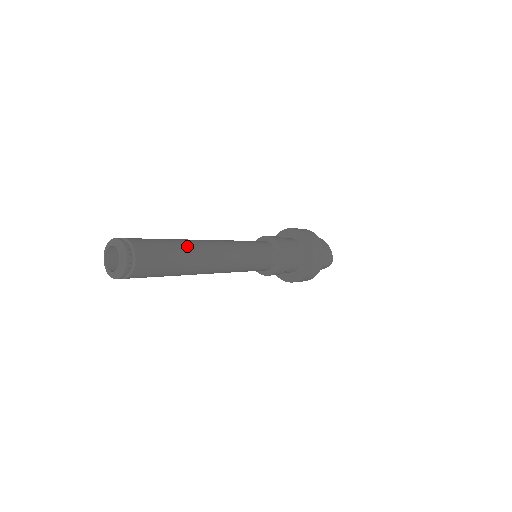
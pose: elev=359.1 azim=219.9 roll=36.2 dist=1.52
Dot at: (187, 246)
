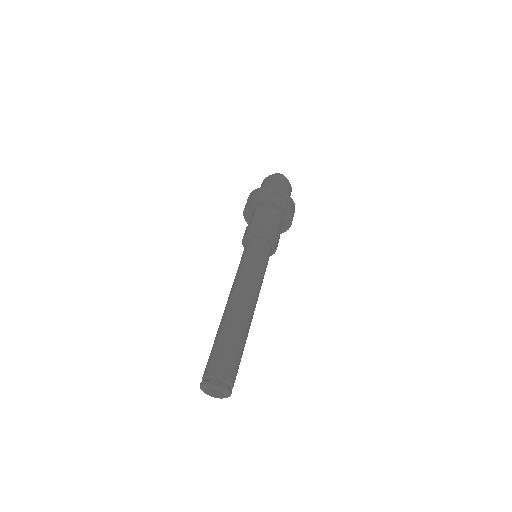
Dot at: (246, 335)
